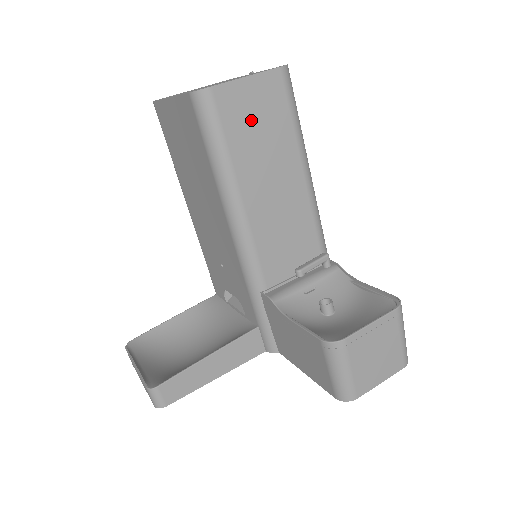
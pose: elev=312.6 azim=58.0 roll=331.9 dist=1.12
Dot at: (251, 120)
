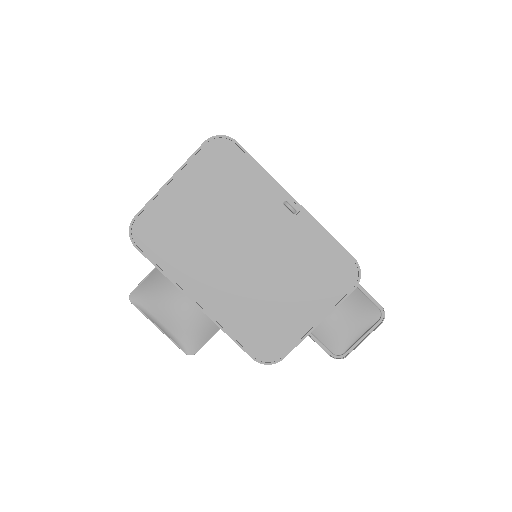
Dot at: occluded
